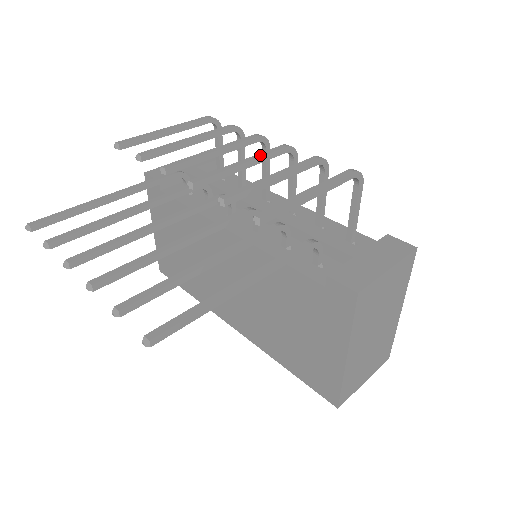
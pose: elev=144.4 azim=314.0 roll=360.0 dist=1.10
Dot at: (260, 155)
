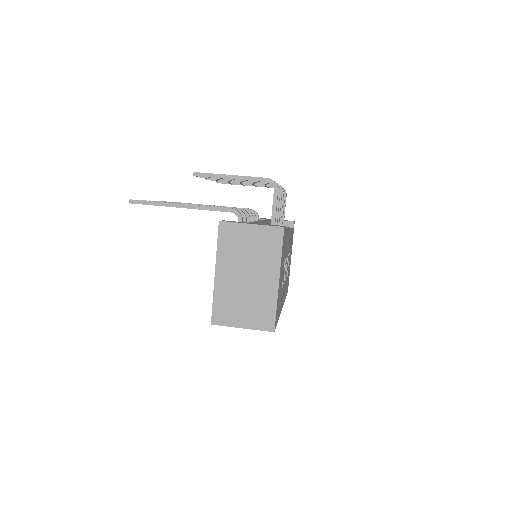
Dot at: occluded
